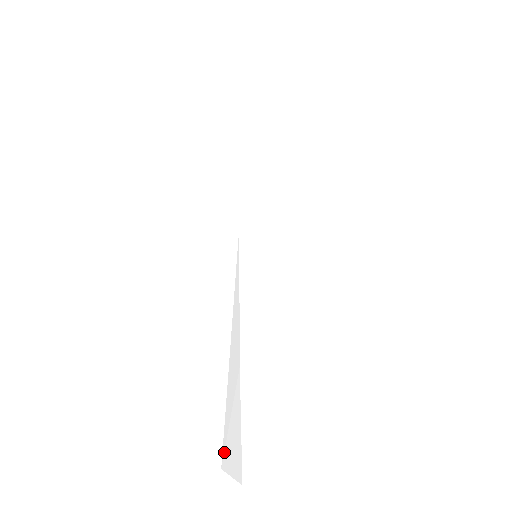
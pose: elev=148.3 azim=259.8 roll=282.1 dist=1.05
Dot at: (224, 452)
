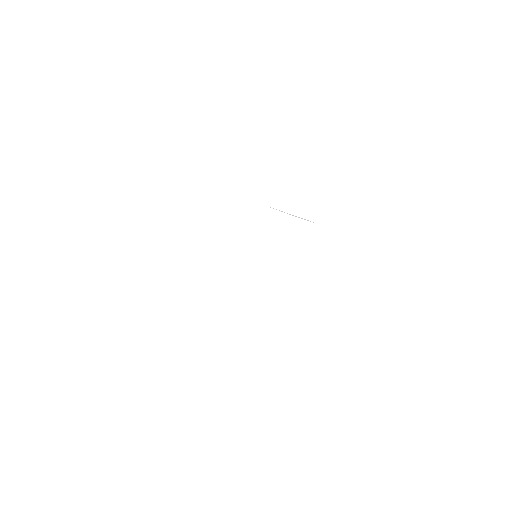
Dot at: occluded
